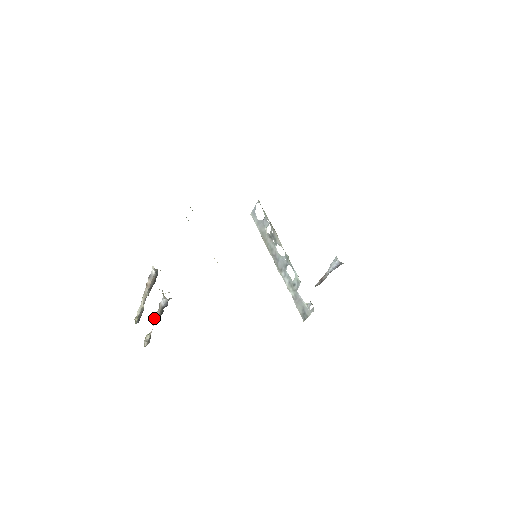
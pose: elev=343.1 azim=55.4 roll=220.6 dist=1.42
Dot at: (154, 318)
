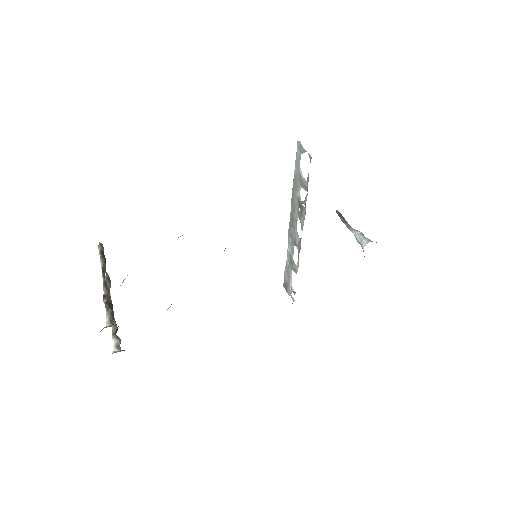
Dot at: occluded
